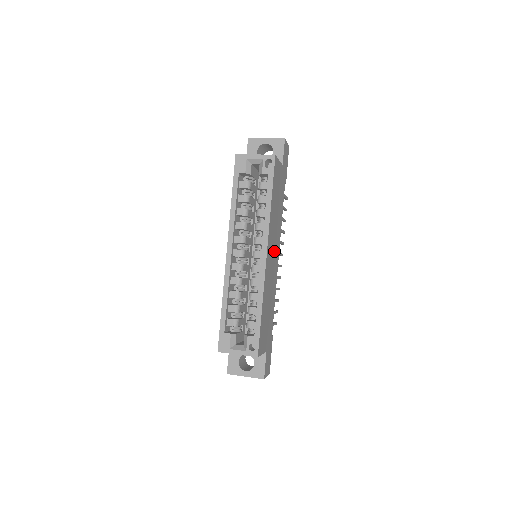
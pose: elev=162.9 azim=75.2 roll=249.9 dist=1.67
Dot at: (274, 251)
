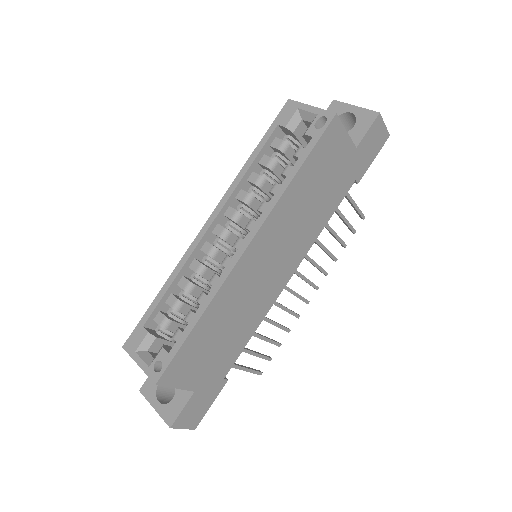
Dot at: (278, 259)
